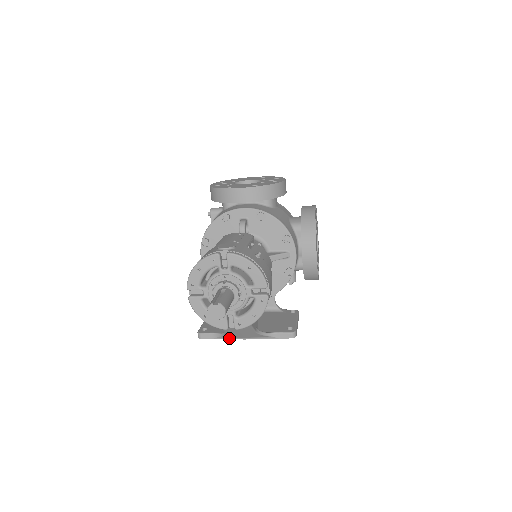
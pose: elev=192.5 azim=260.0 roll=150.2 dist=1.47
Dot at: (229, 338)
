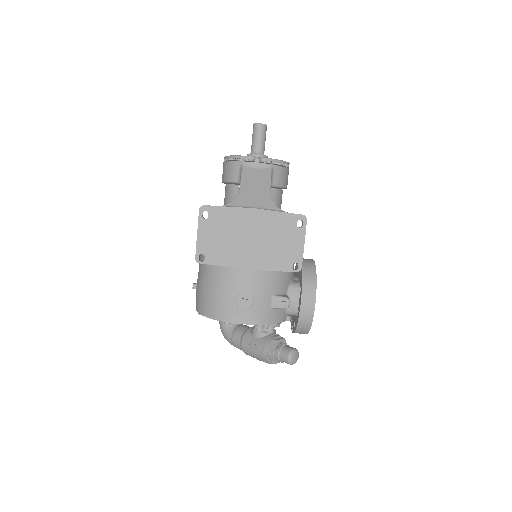
Dot at: (236, 207)
